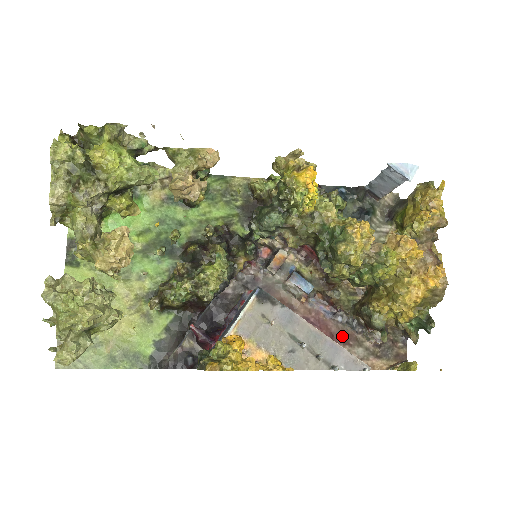
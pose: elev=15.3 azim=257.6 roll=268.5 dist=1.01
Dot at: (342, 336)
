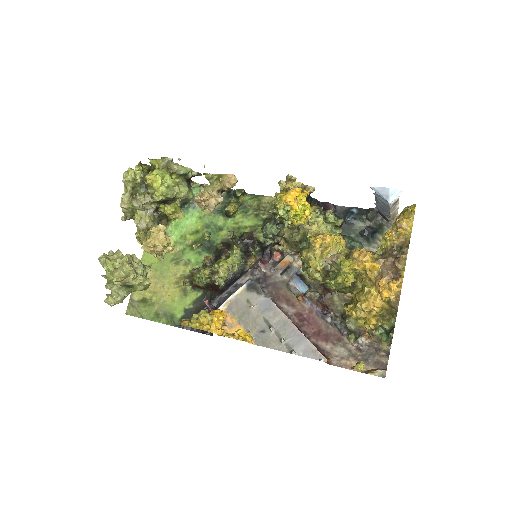
Dot at: (328, 335)
